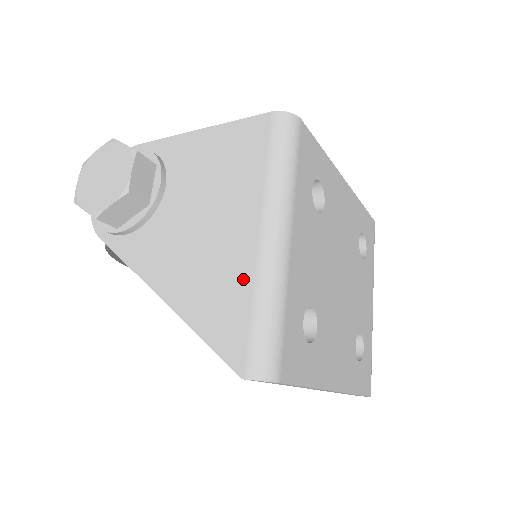
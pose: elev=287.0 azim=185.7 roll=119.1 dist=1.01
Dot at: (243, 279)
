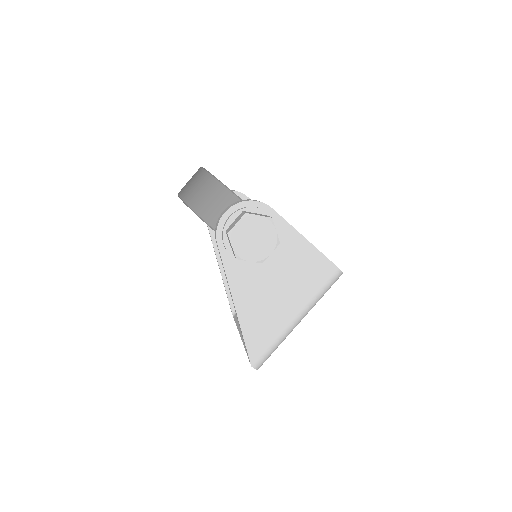
Dot at: (276, 331)
